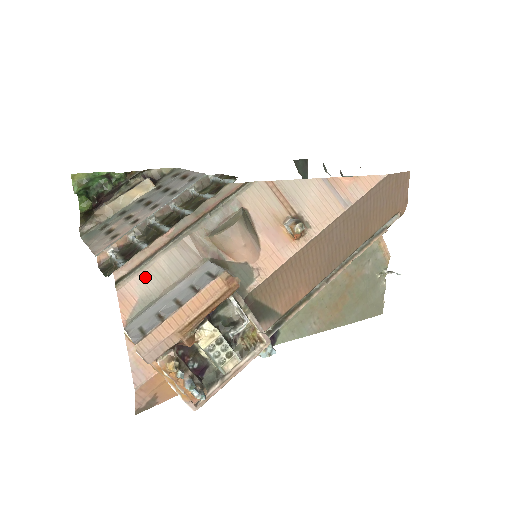
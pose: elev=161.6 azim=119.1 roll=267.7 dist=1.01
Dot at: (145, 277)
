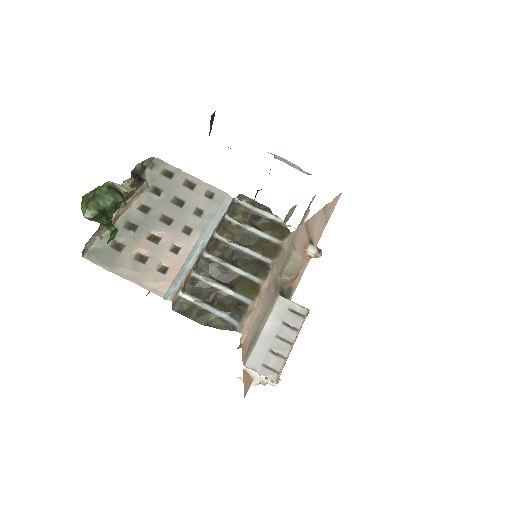
Dot at: (254, 325)
